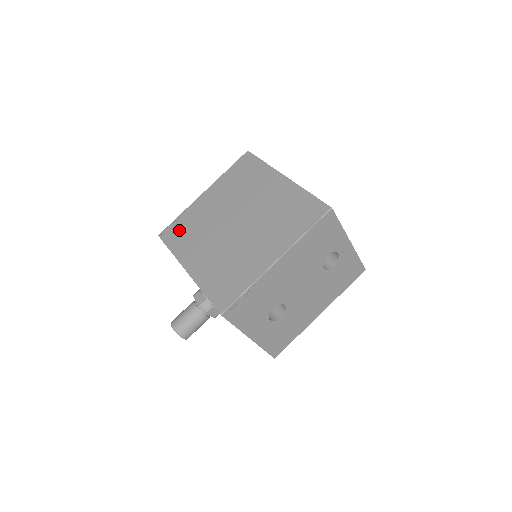
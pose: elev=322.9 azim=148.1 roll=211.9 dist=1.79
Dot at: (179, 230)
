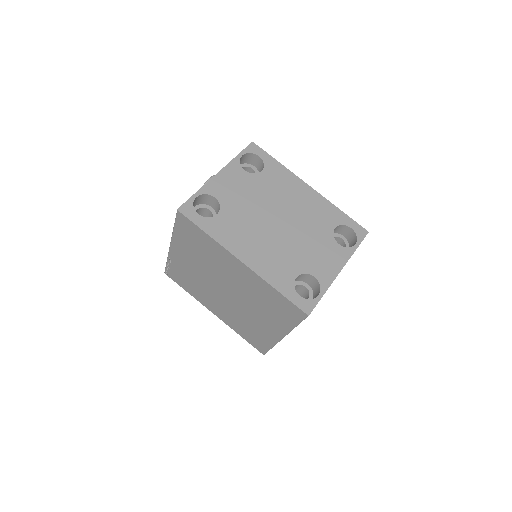
Dot at: (179, 277)
